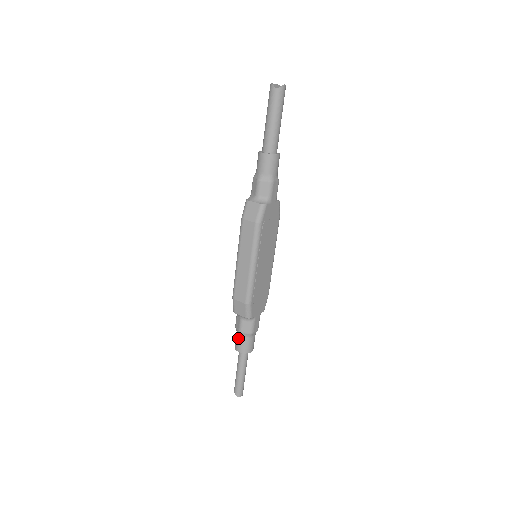
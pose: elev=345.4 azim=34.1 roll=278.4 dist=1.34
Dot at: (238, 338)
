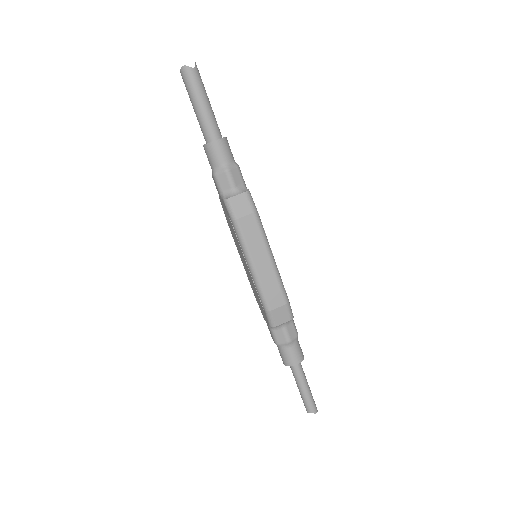
Dot at: (289, 351)
